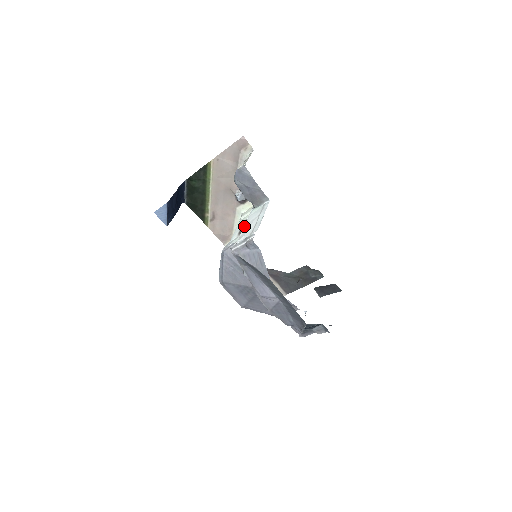
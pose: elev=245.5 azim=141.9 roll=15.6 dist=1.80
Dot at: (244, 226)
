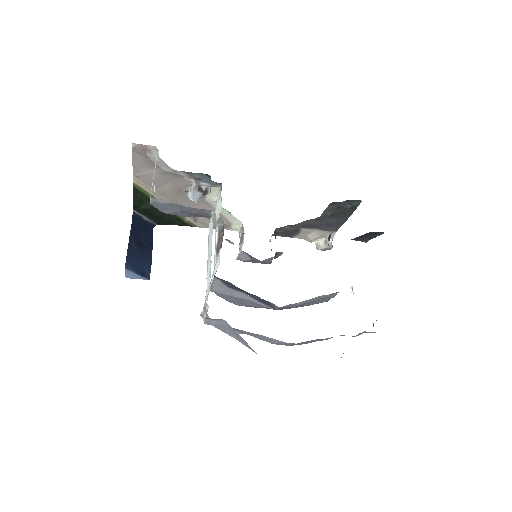
Dot at: (207, 262)
